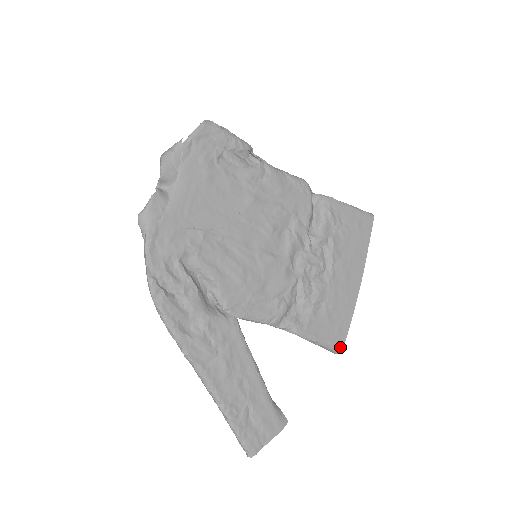
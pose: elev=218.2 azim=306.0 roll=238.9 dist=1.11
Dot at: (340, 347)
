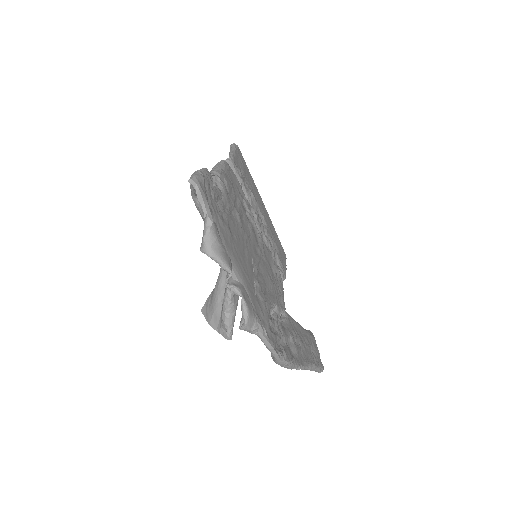
Dot at: (286, 258)
